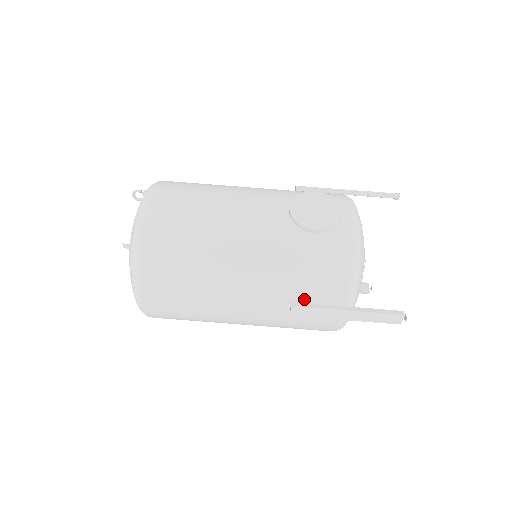
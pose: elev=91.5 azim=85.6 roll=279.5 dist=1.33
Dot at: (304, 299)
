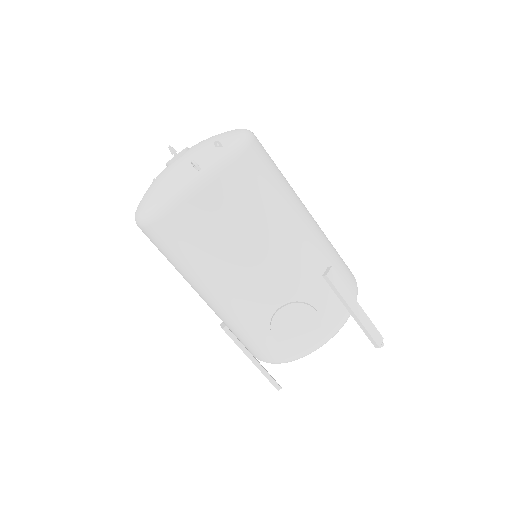
Dot at: (234, 334)
